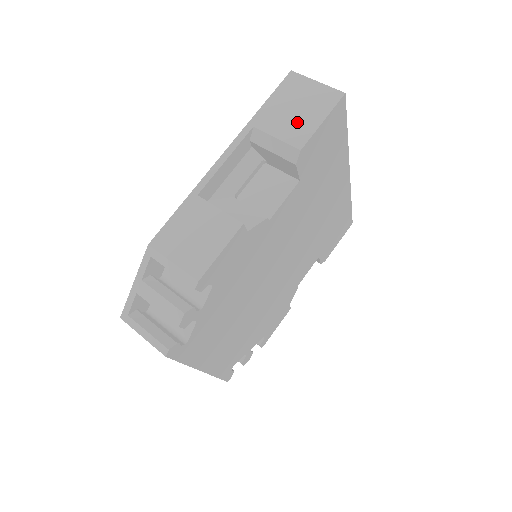
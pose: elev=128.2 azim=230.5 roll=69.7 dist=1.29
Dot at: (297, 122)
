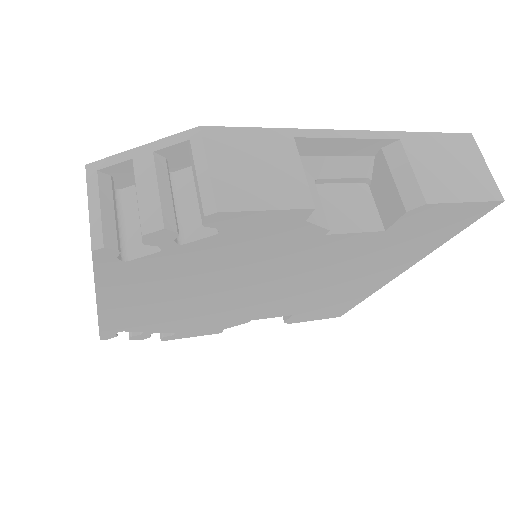
Dot at: (443, 178)
